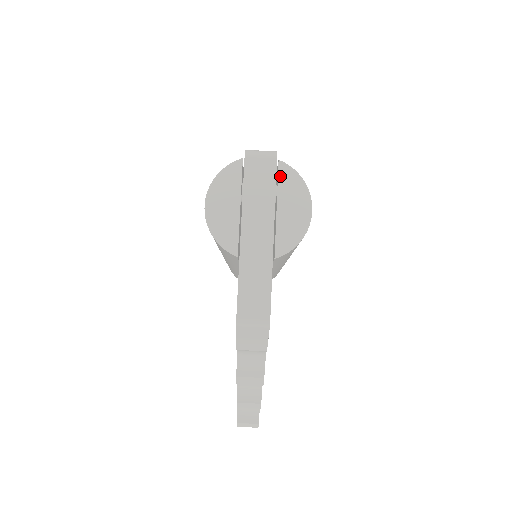
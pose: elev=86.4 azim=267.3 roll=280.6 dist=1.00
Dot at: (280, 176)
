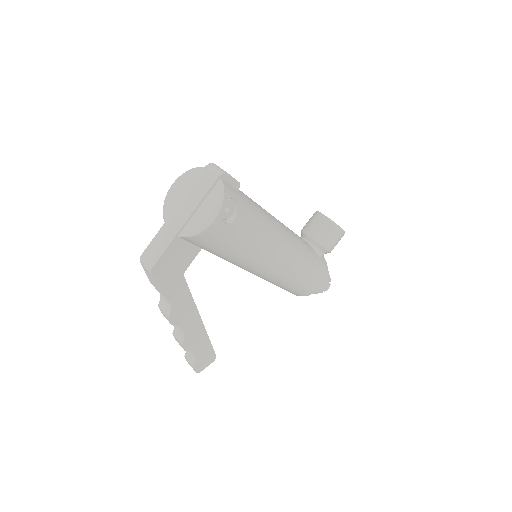
Dot at: (214, 188)
